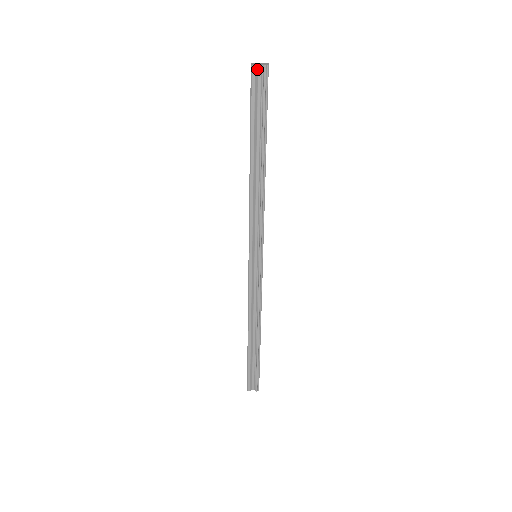
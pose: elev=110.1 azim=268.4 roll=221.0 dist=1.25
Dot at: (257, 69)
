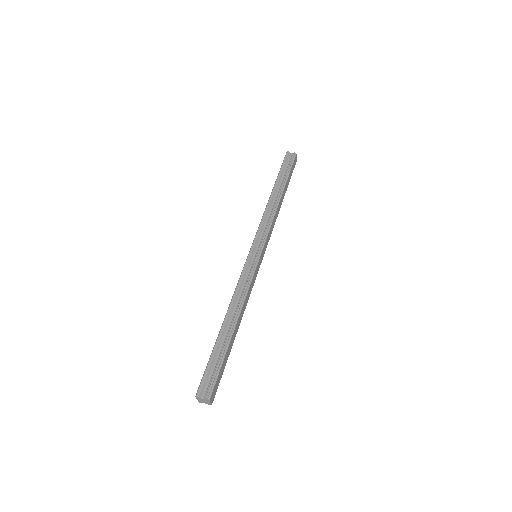
Dot at: (290, 154)
